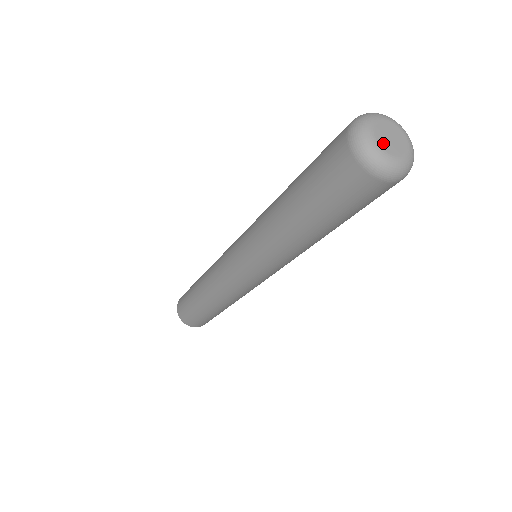
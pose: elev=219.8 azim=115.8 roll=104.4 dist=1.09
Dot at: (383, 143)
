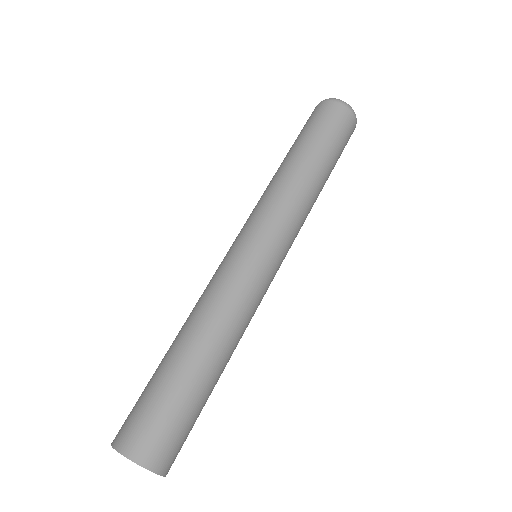
Dot at: occluded
